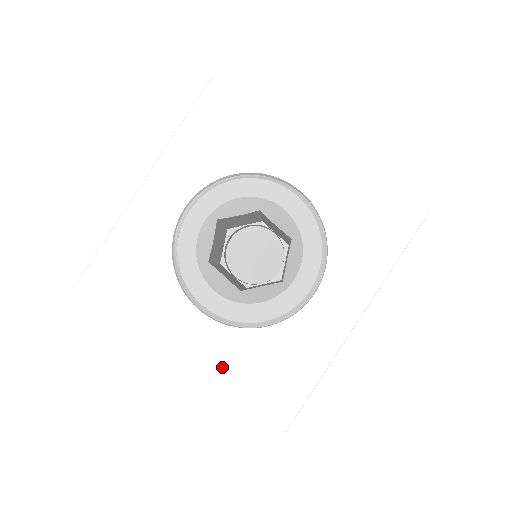
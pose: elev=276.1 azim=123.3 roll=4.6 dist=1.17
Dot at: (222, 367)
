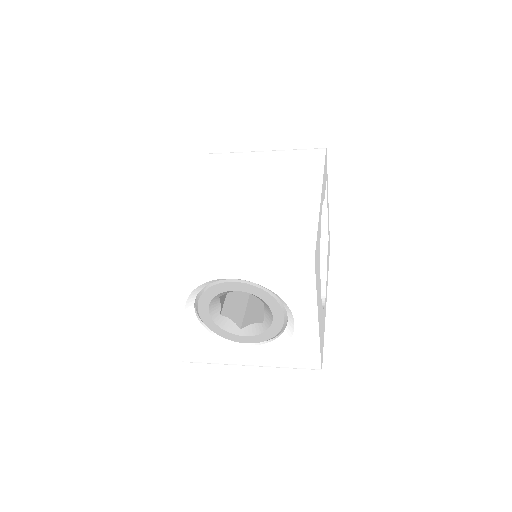
Dot at: (182, 334)
